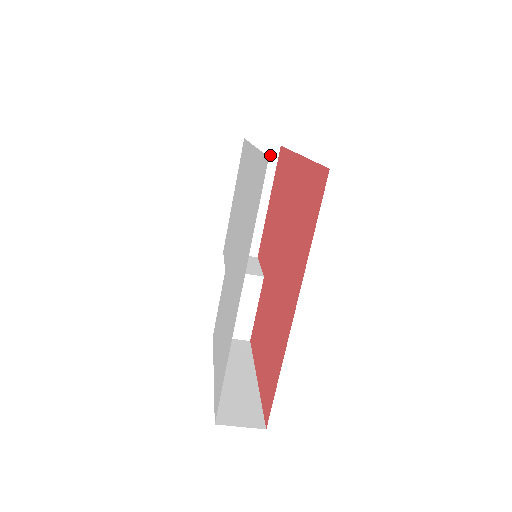
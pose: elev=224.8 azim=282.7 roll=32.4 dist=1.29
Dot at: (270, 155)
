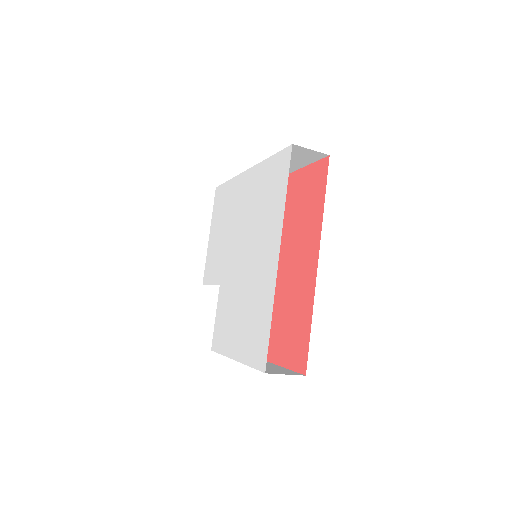
Dot at: occluded
